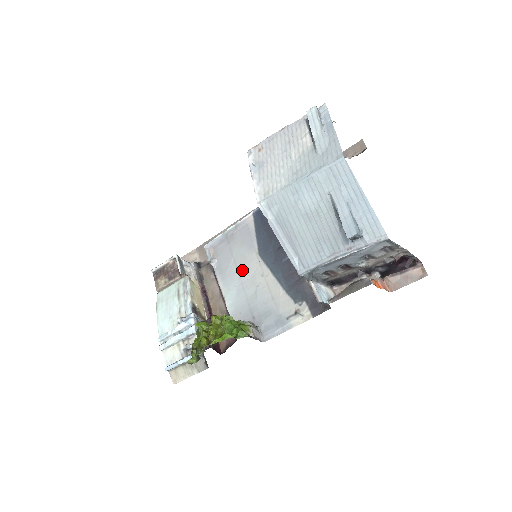
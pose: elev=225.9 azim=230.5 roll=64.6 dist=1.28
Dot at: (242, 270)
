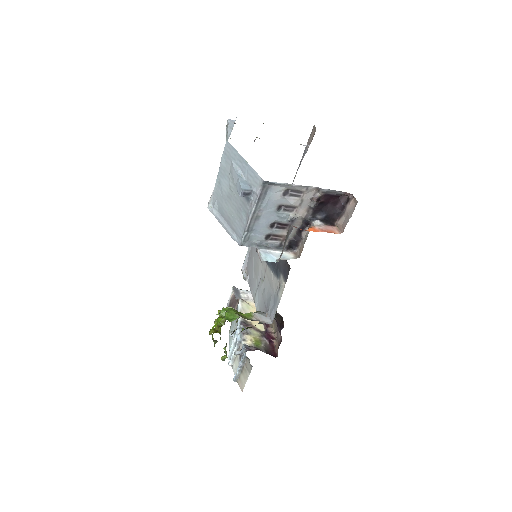
Dot at: (257, 274)
